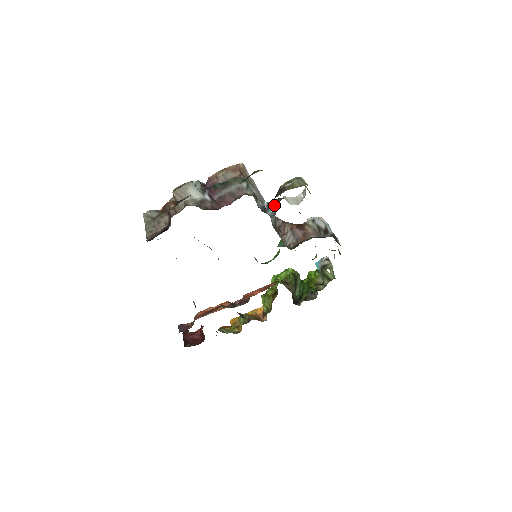
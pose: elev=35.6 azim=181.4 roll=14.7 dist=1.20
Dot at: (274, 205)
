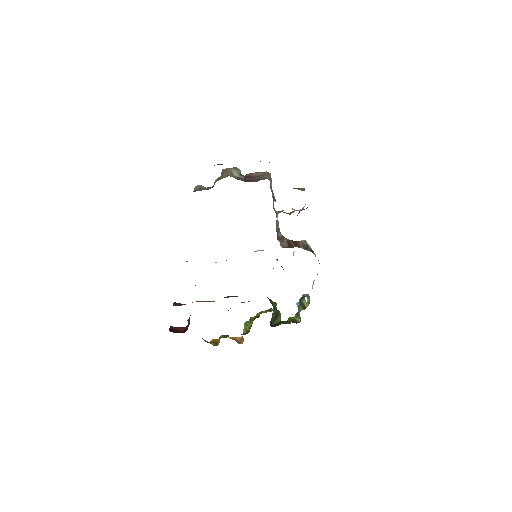
Dot at: occluded
